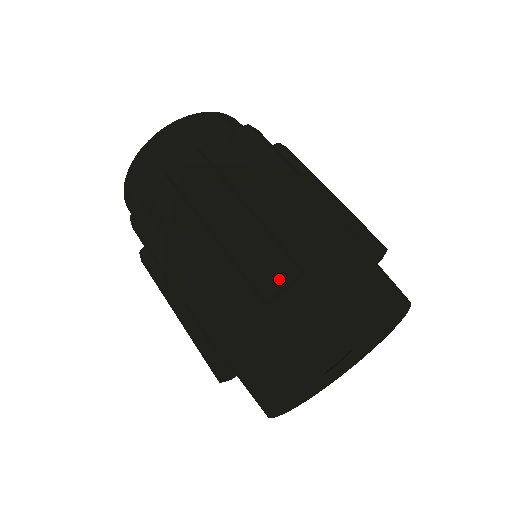
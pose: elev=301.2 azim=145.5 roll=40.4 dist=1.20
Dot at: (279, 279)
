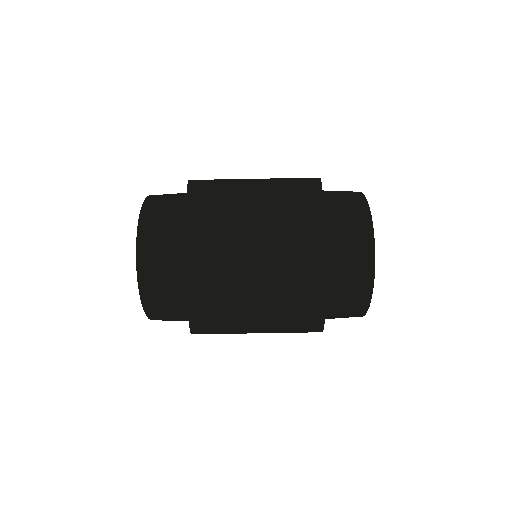
Dot at: (323, 219)
